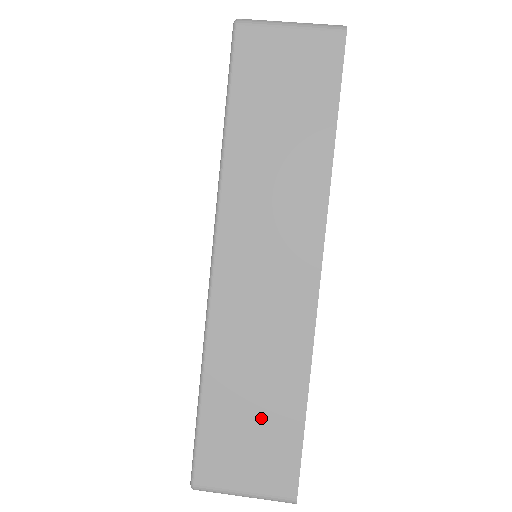
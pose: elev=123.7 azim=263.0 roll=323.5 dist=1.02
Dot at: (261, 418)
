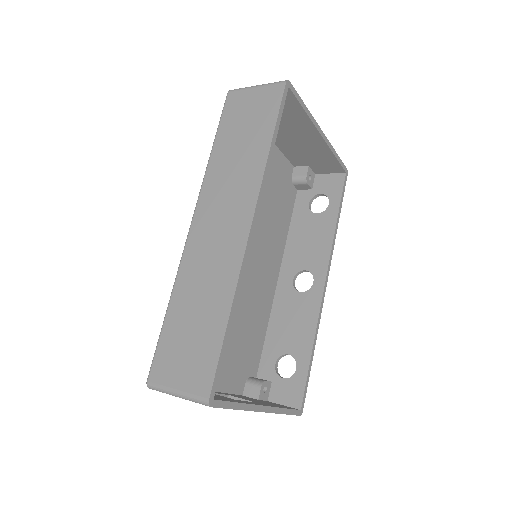
Dot at: (197, 331)
